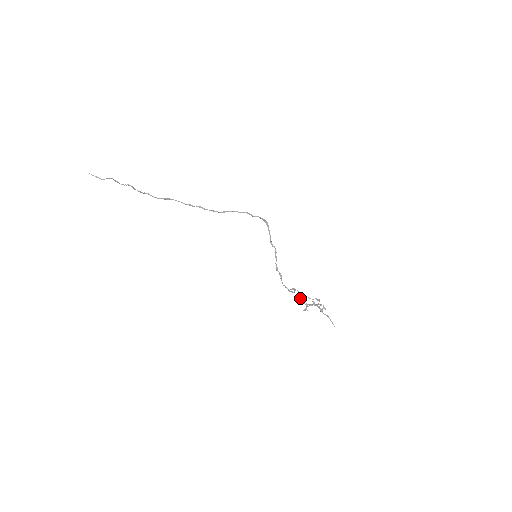
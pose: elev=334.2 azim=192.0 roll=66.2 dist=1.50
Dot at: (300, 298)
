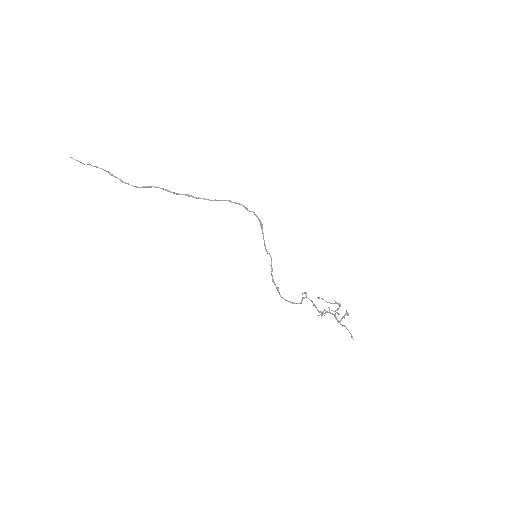
Dot at: (313, 304)
